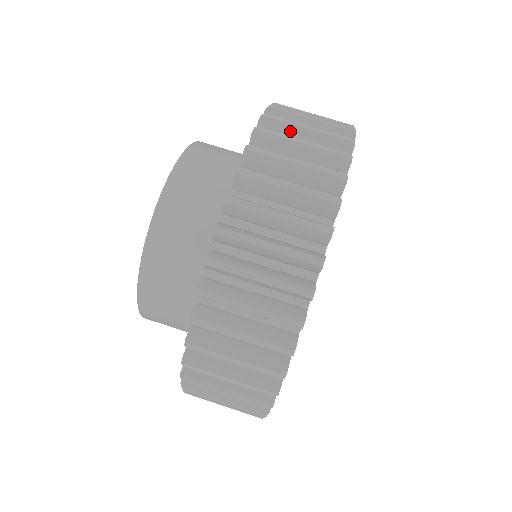
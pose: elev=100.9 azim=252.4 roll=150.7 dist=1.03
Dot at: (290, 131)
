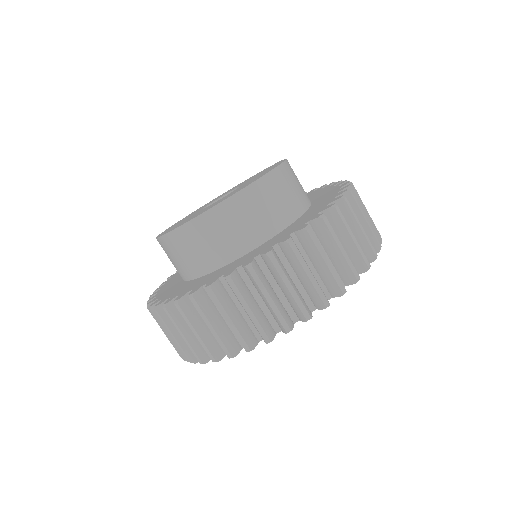
Dot at: (297, 265)
